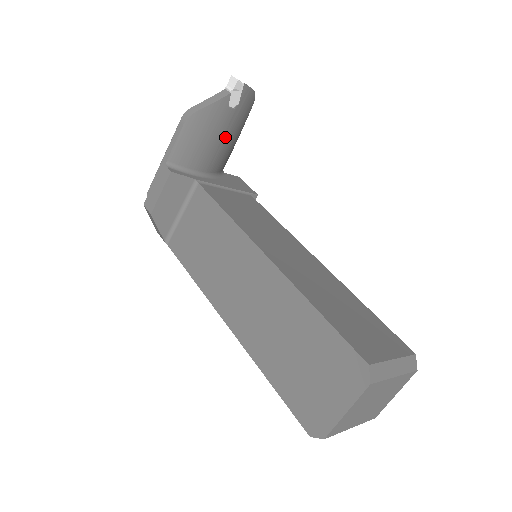
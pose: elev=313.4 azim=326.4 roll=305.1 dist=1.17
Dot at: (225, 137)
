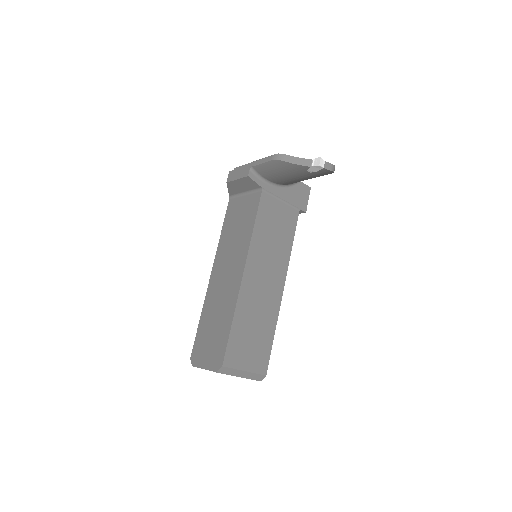
Dot at: (299, 178)
